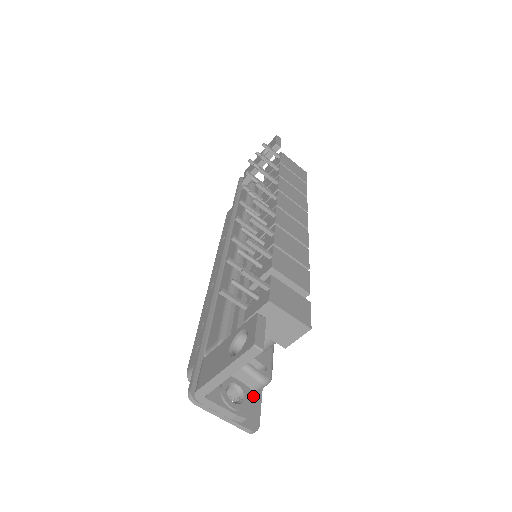
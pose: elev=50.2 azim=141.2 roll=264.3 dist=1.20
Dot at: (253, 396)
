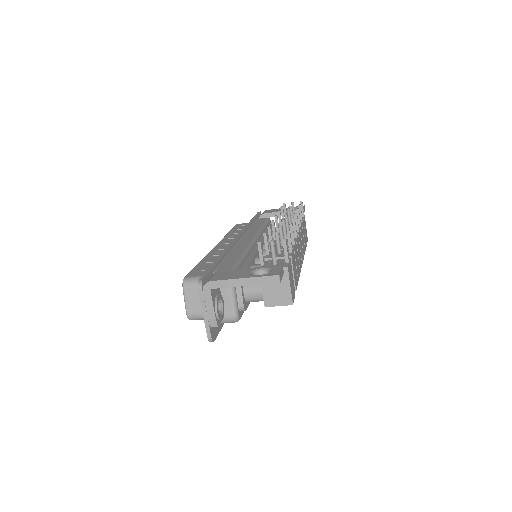
Dot at: occluded
